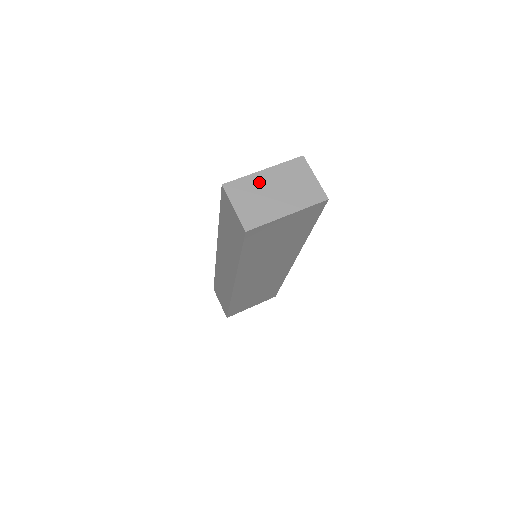
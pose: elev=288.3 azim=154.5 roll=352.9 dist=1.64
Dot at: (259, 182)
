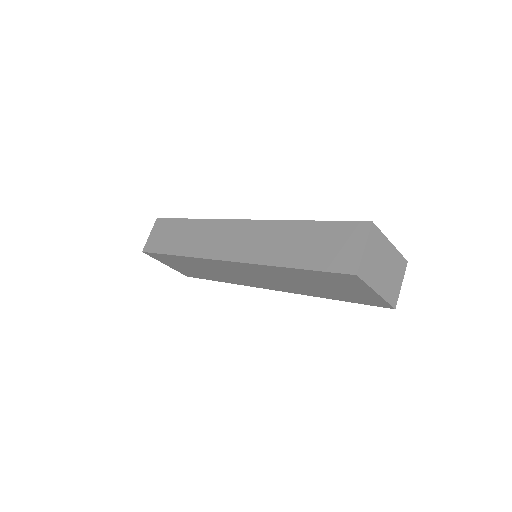
Dot at: (385, 248)
